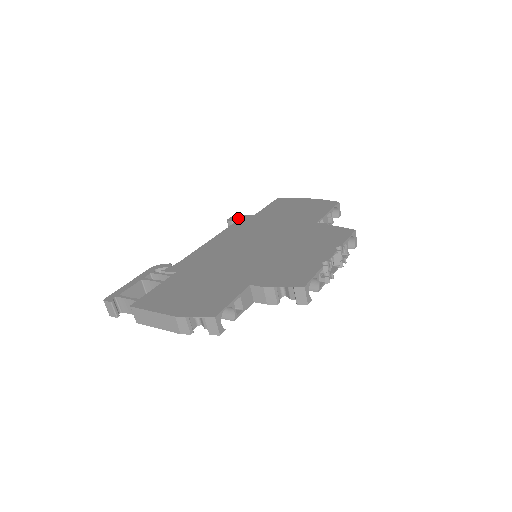
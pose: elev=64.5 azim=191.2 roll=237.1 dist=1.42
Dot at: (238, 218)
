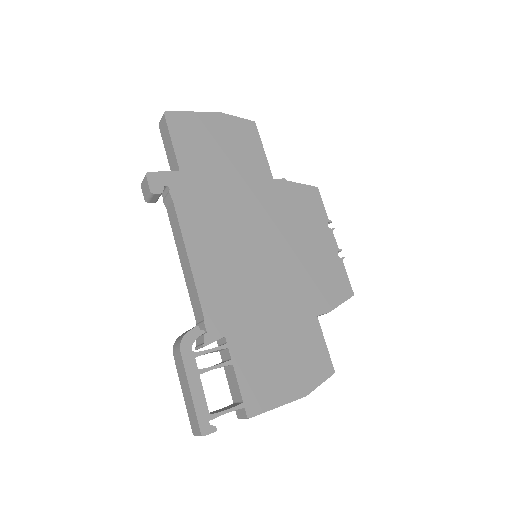
Dot at: (165, 184)
